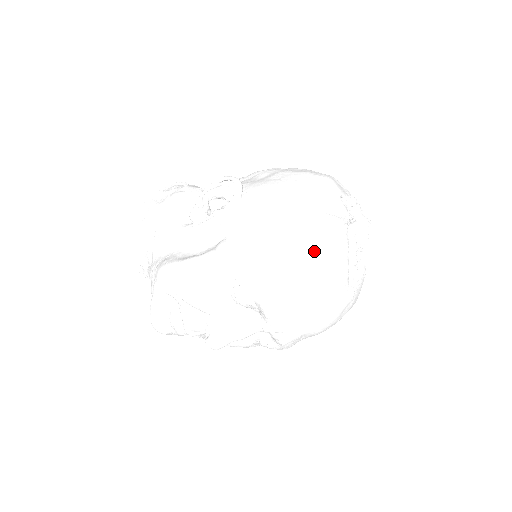
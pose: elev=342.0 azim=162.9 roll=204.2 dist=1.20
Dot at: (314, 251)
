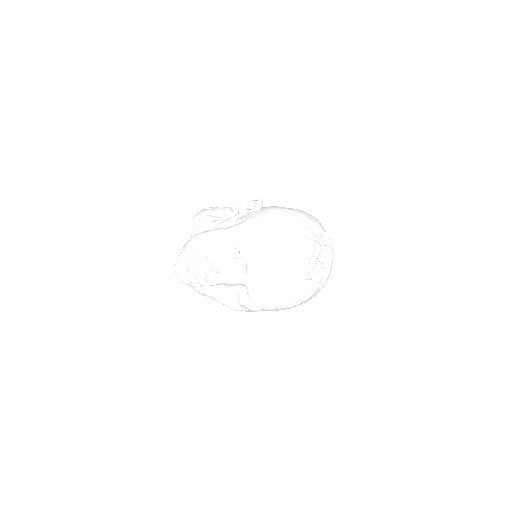
Dot at: (291, 240)
